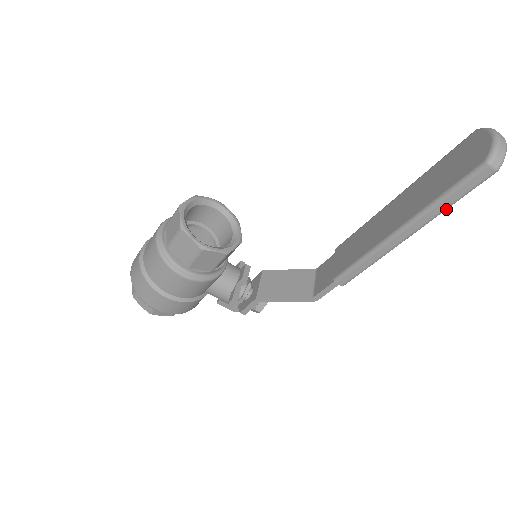
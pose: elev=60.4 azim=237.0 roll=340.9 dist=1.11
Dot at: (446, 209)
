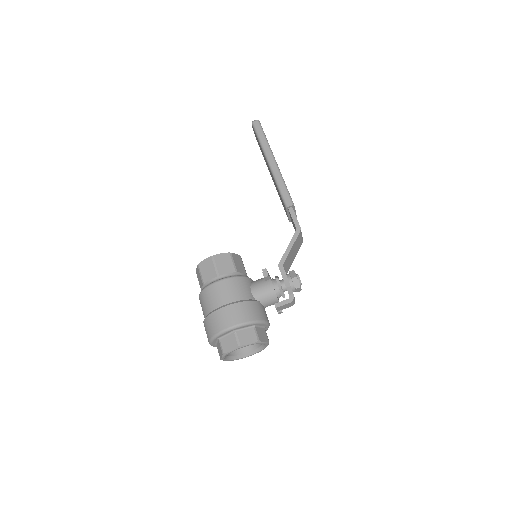
Dot at: (267, 142)
